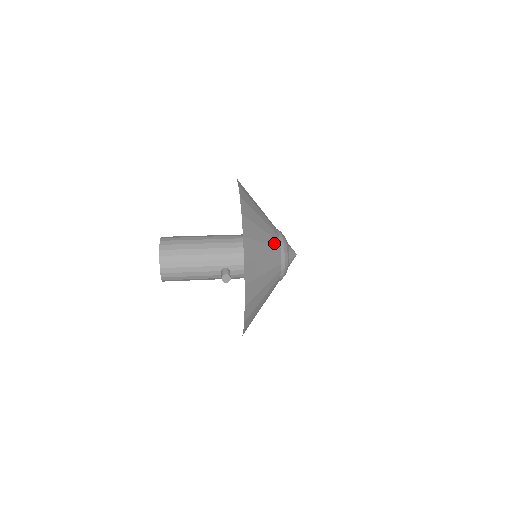
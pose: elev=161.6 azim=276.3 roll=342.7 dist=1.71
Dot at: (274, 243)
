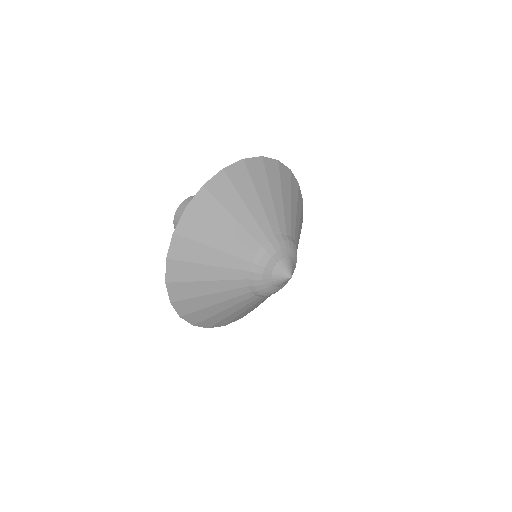
Dot at: (234, 285)
